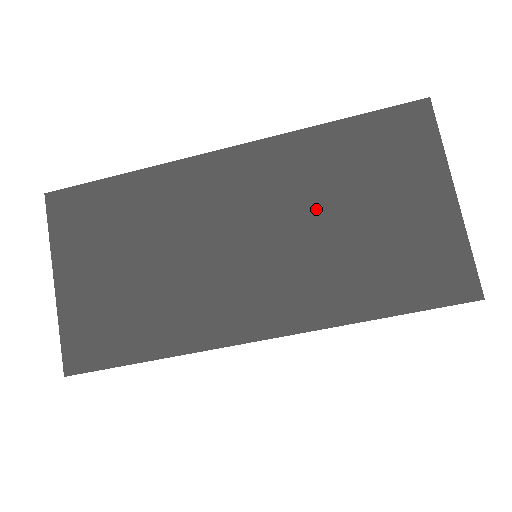
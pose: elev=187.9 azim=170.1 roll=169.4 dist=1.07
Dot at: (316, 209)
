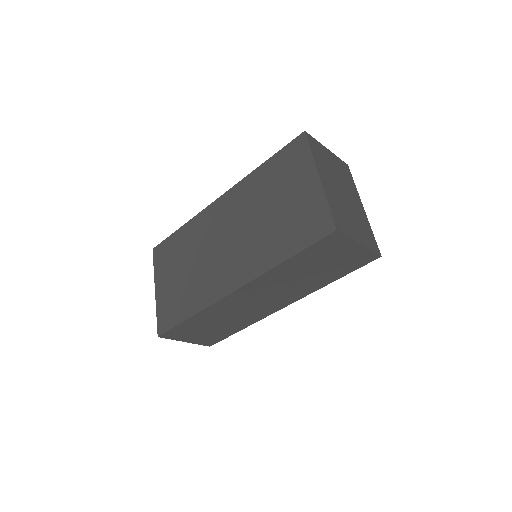
Dot at: (256, 212)
